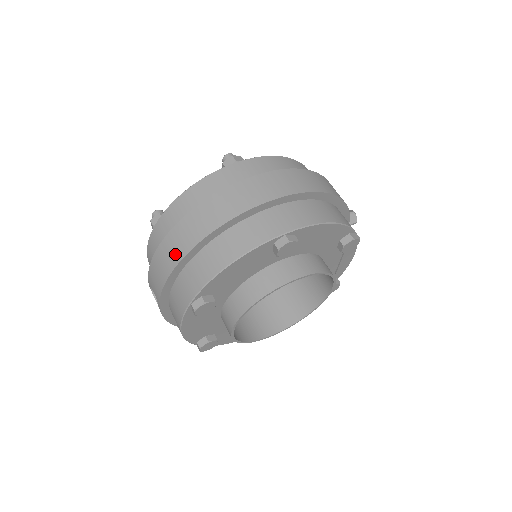
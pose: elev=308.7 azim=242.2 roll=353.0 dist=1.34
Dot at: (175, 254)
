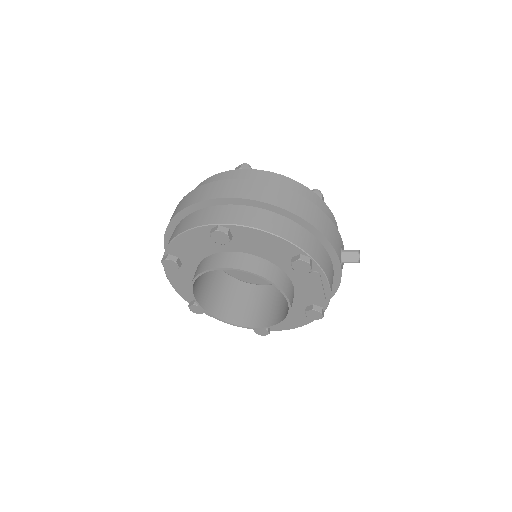
Dot at: occluded
